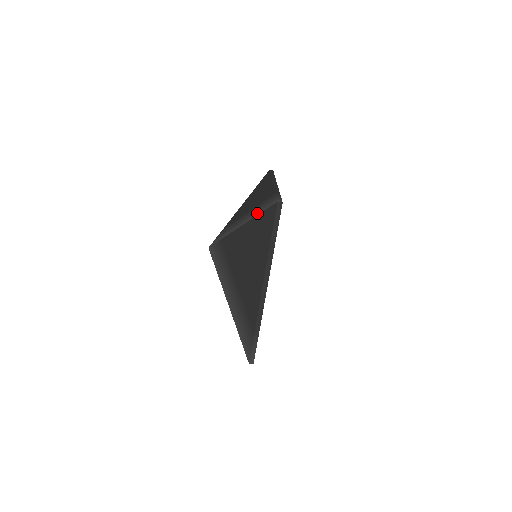
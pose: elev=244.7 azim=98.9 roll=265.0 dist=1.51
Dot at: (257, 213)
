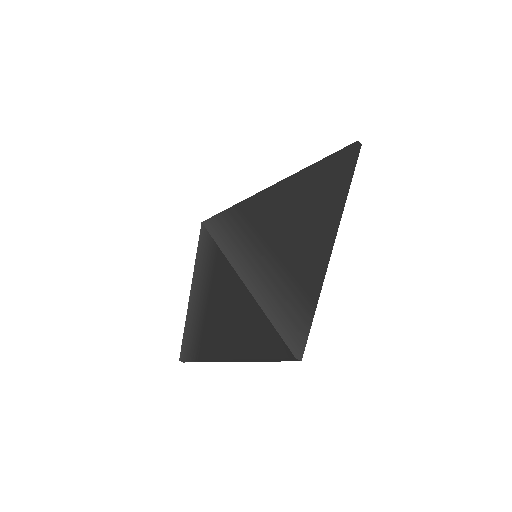
Dot at: (270, 310)
